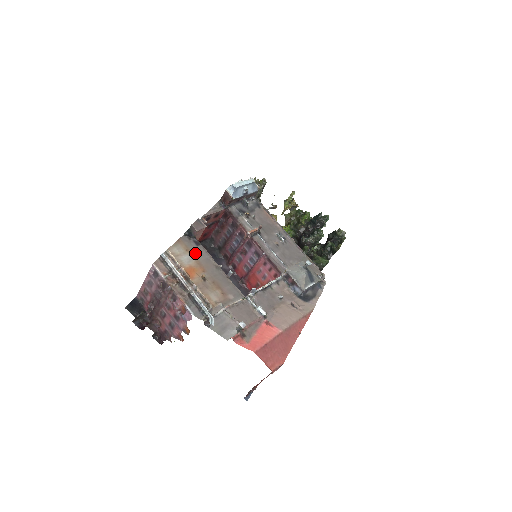
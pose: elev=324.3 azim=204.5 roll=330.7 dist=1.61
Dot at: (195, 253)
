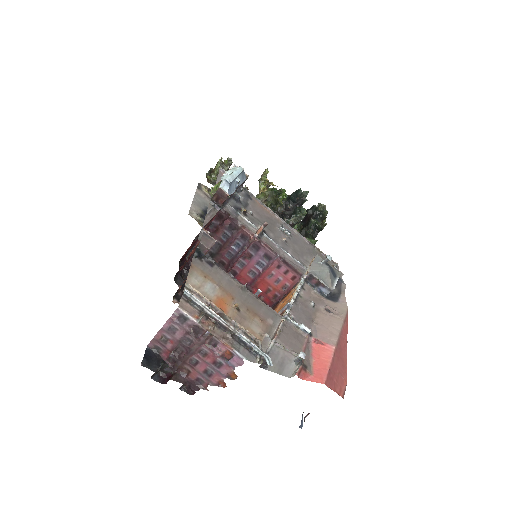
Dot at: (214, 278)
